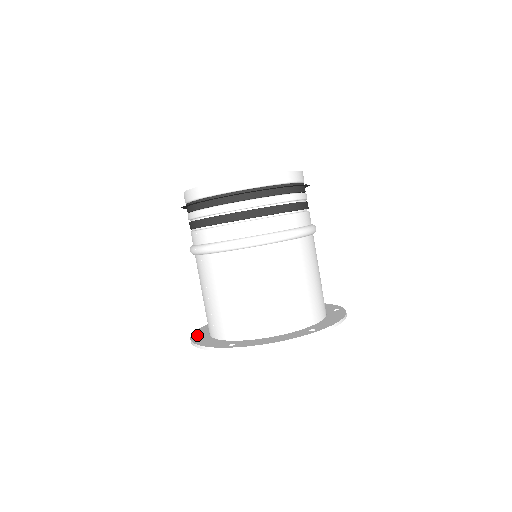
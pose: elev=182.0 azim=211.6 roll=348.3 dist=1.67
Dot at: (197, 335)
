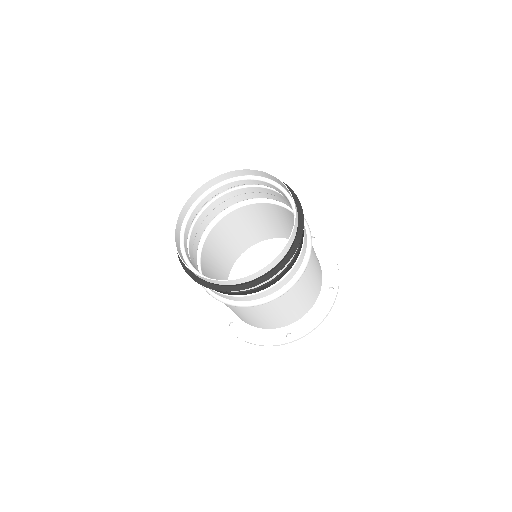
Dot at: (229, 324)
